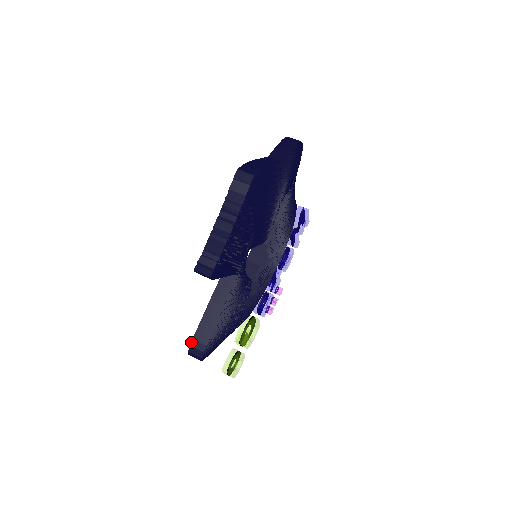
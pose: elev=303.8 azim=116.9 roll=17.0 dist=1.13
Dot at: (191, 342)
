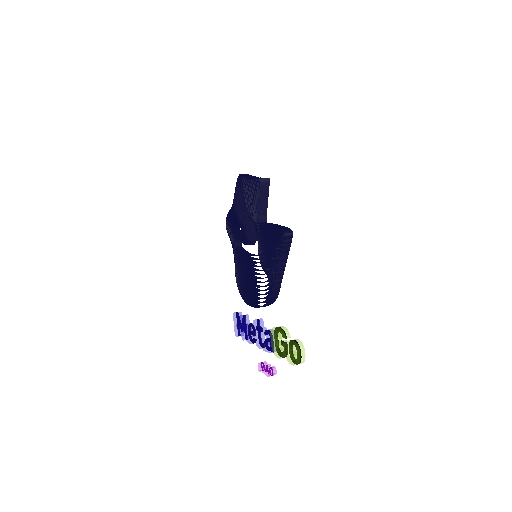
Dot at: occluded
